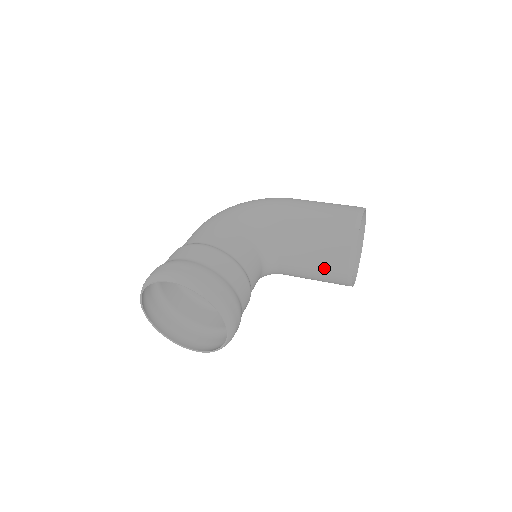
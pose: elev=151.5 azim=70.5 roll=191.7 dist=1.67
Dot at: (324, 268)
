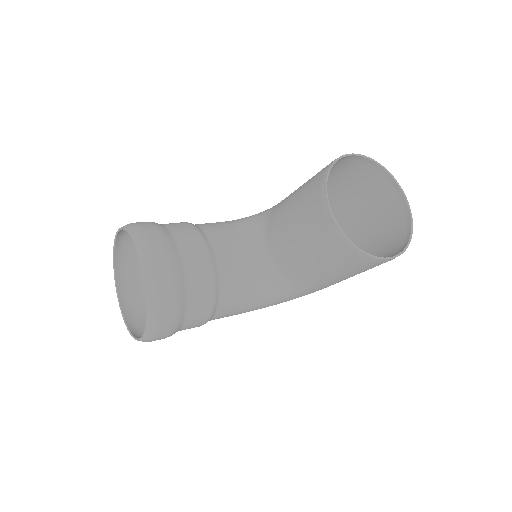
Dot at: (304, 223)
